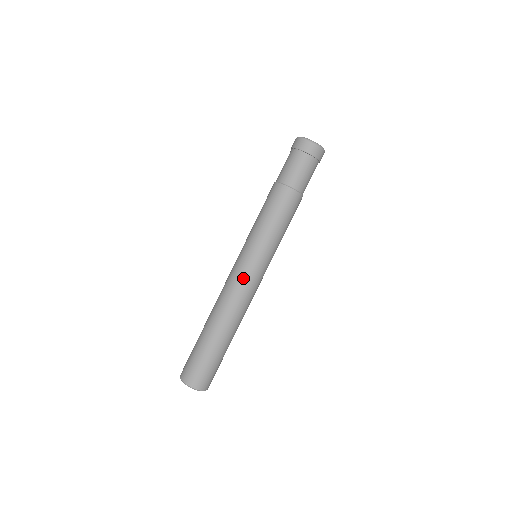
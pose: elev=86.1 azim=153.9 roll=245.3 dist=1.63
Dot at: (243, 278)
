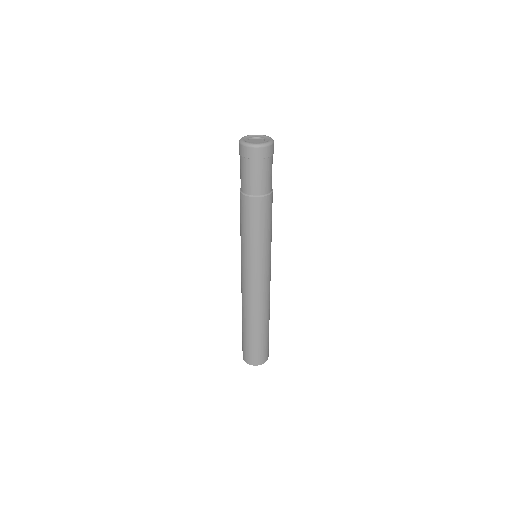
Dot at: (261, 283)
